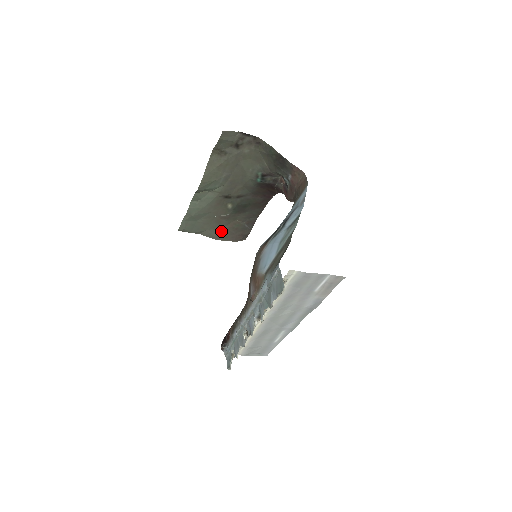
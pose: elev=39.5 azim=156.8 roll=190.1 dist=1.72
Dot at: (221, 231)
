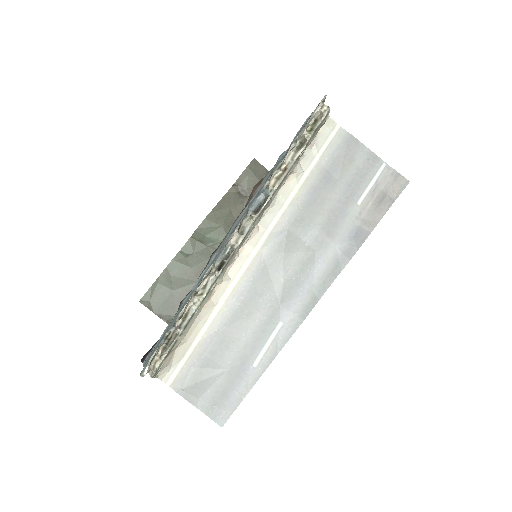
Dot at: occluded
